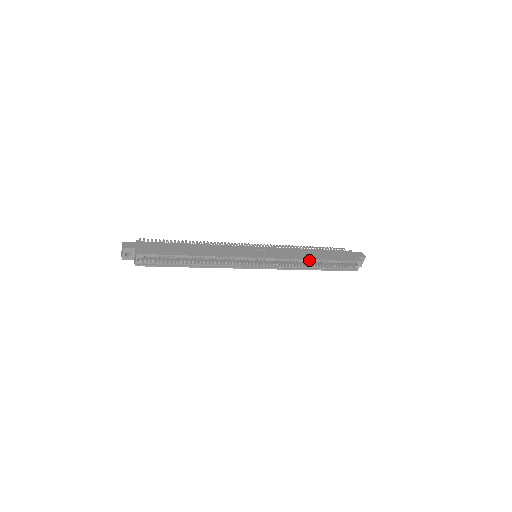
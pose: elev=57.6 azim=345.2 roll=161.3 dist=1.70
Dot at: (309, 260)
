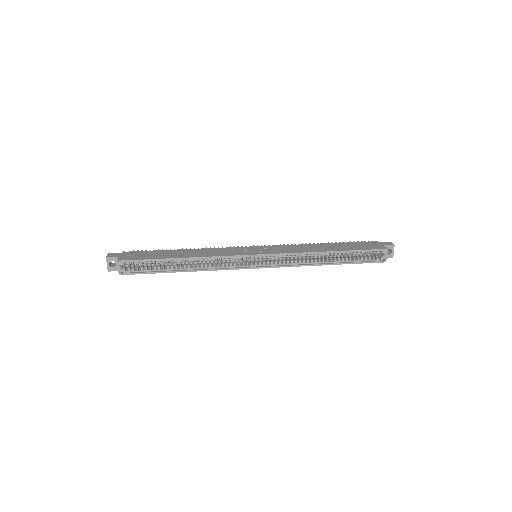
Dot at: (318, 252)
